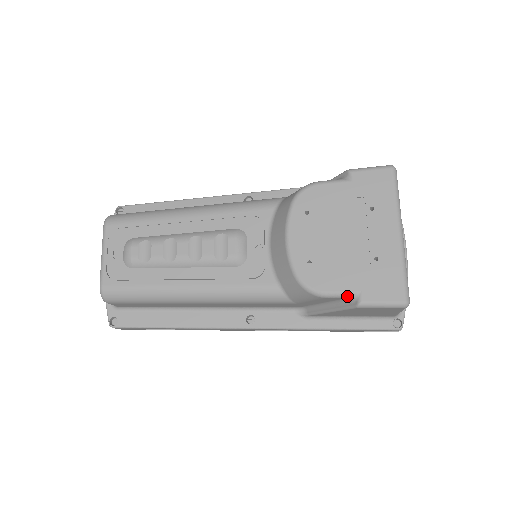
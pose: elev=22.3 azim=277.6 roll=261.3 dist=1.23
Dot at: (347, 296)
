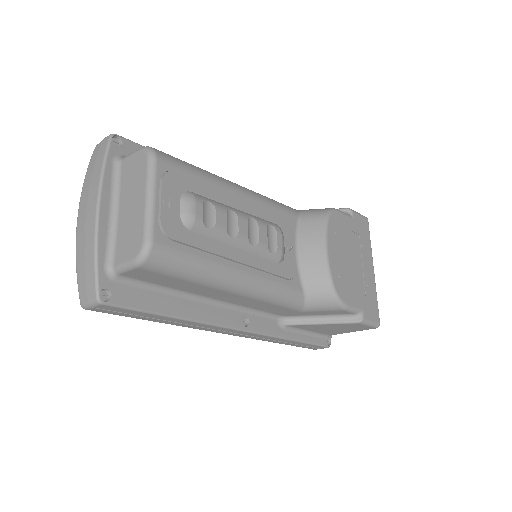
Dot at: (356, 312)
